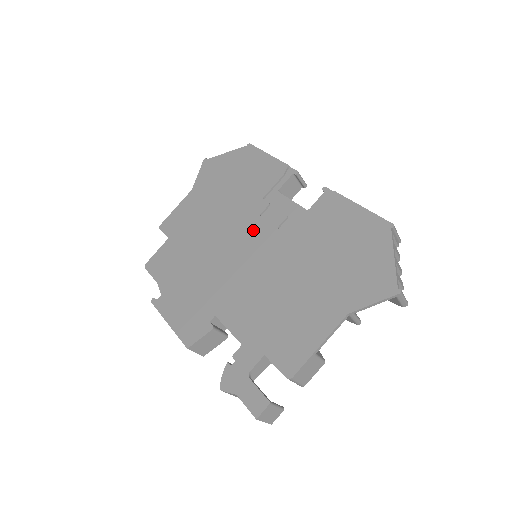
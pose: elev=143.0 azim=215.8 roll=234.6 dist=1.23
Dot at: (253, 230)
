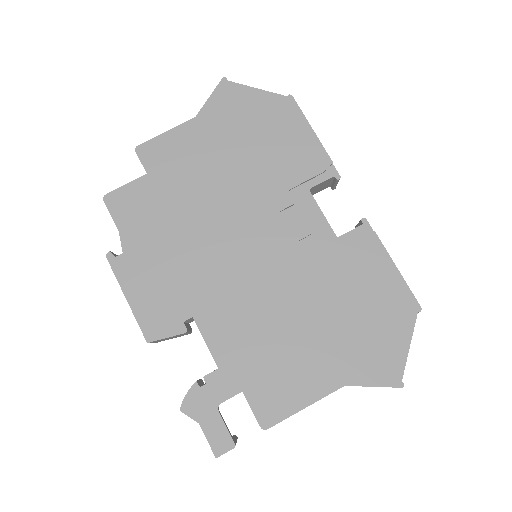
Dot at: (266, 228)
